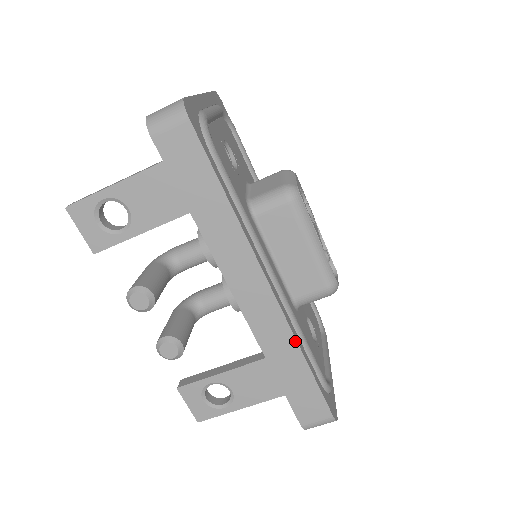
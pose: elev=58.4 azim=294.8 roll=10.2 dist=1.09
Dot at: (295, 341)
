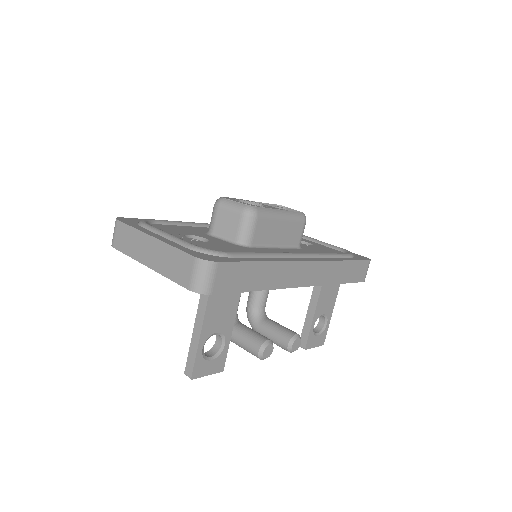
Dot at: (335, 262)
